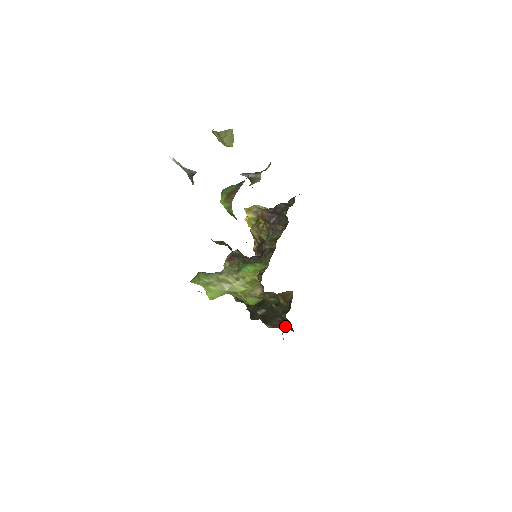
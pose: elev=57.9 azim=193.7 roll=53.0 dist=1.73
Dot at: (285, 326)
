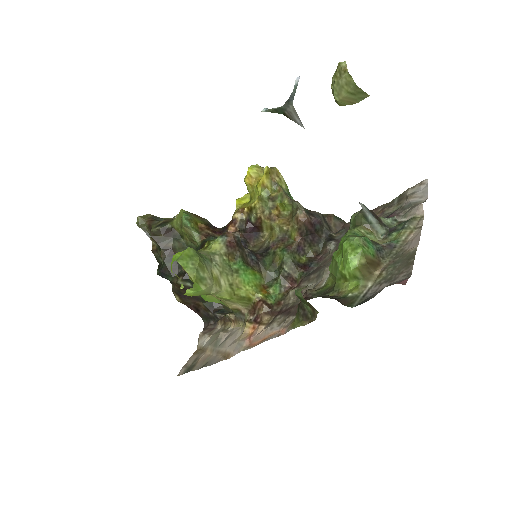
Dot at: (199, 311)
